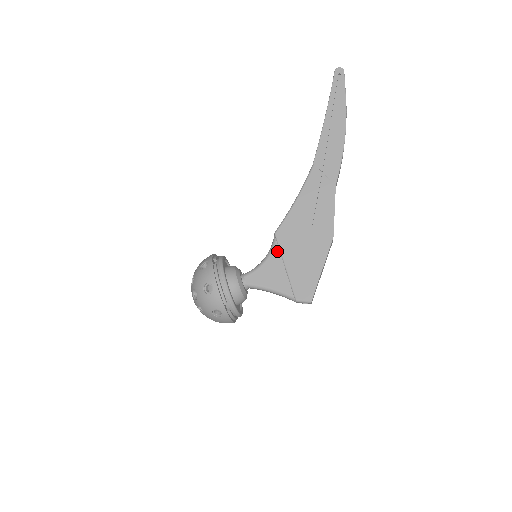
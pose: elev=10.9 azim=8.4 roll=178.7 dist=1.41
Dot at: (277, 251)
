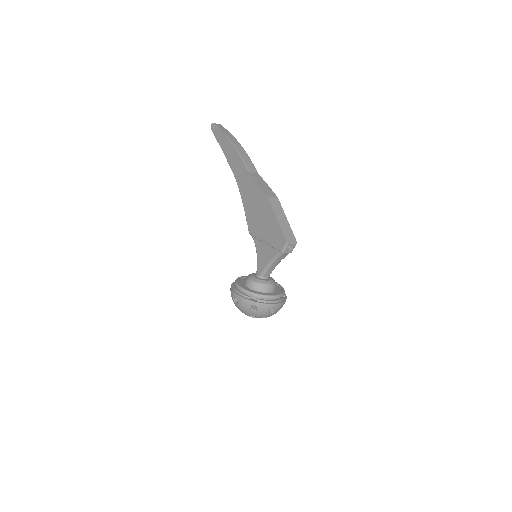
Dot at: (256, 240)
